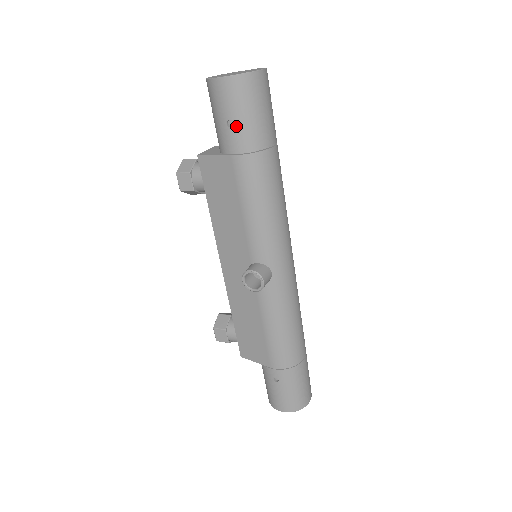
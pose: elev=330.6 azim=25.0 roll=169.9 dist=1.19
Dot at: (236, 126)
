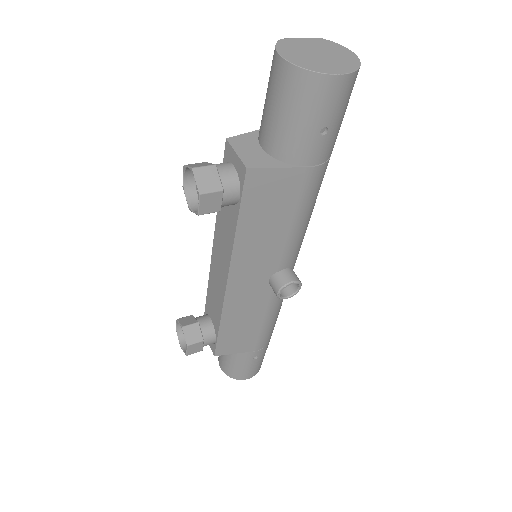
Dot at: (330, 134)
